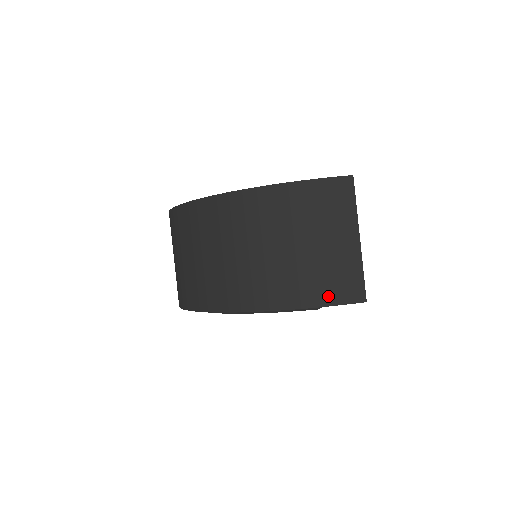
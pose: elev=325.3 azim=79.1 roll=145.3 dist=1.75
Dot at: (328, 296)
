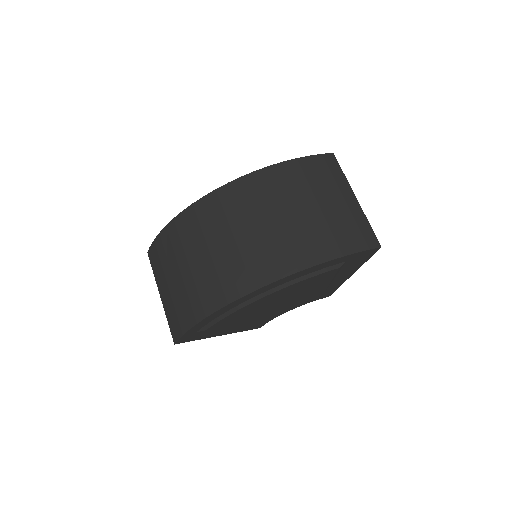
Dot at: (348, 245)
